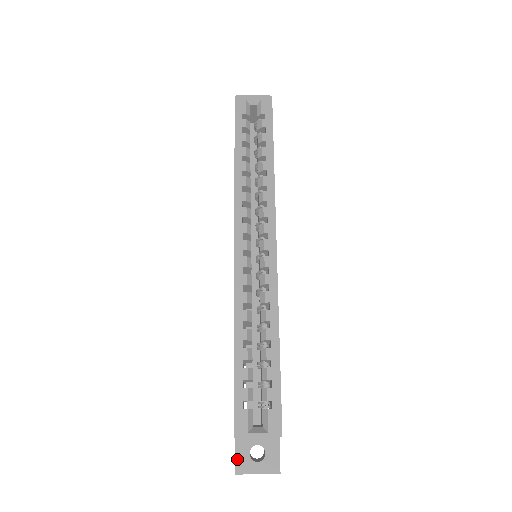
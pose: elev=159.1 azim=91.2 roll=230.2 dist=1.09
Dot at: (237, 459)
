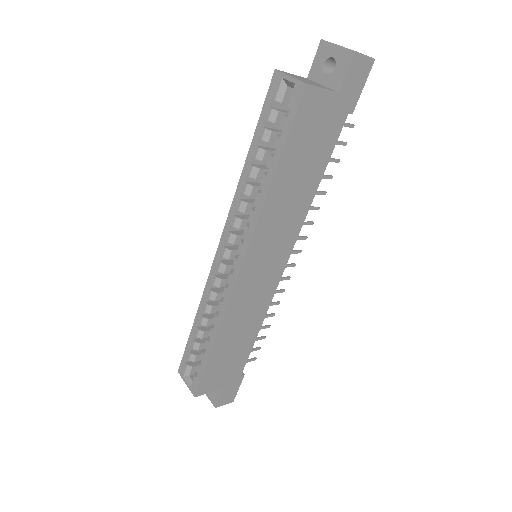
Dot at: occluded
